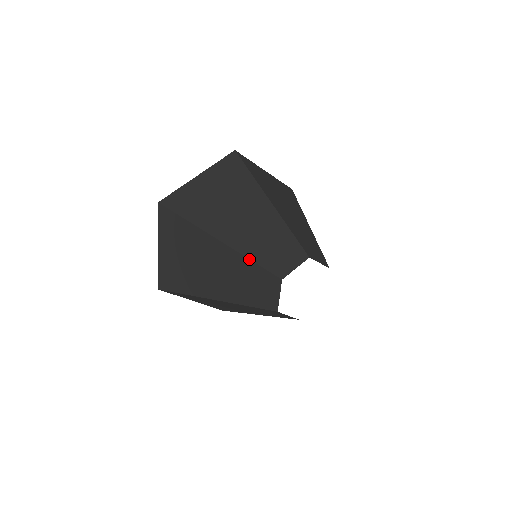
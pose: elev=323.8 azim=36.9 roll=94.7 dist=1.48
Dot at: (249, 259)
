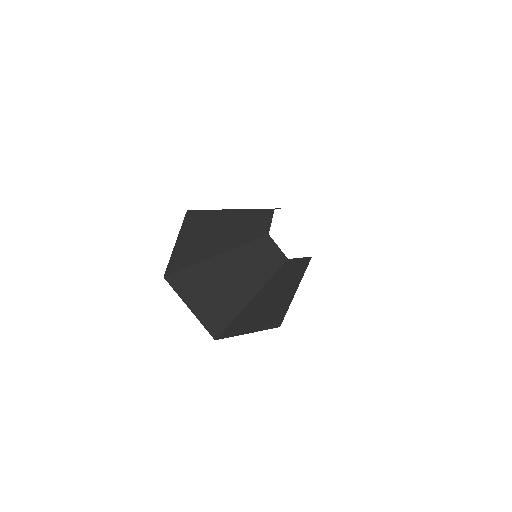
Dot at: (250, 209)
